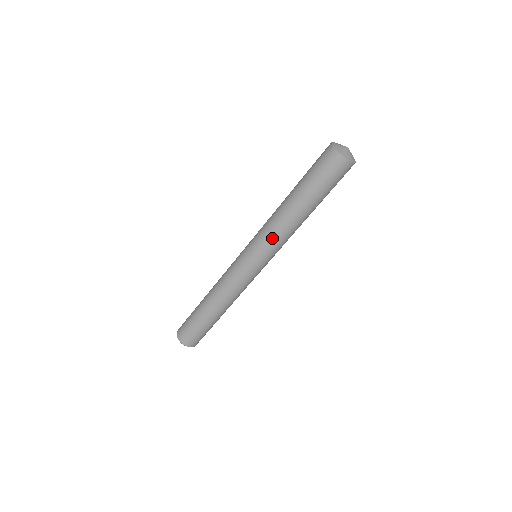
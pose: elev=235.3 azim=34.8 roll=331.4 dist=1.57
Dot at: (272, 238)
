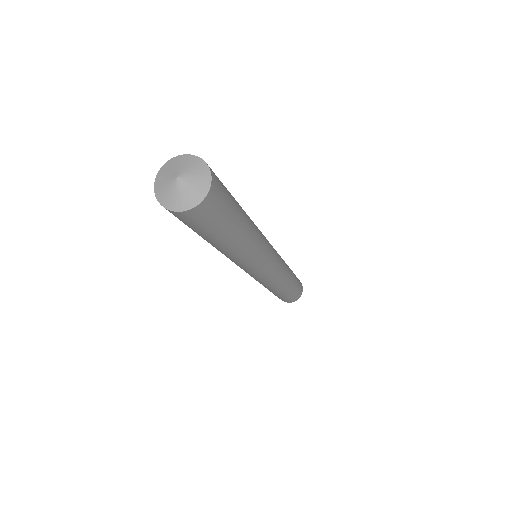
Dot at: occluded
